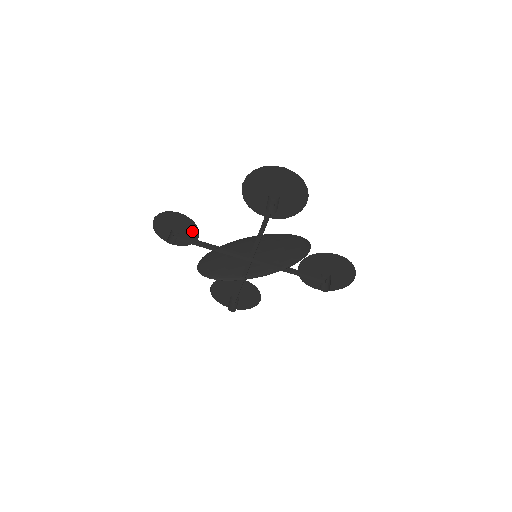
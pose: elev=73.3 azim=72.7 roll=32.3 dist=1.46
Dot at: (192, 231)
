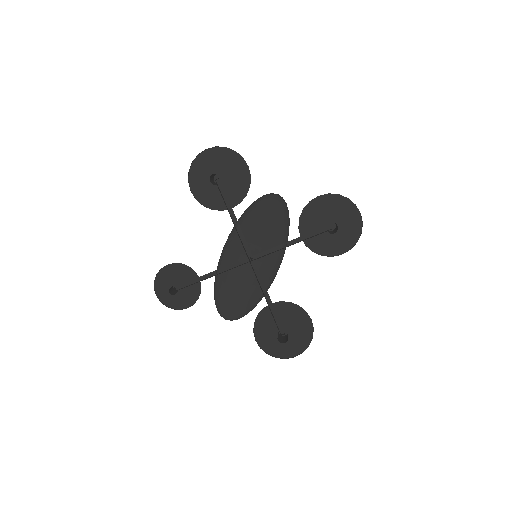
Dot at: (191, 277)
